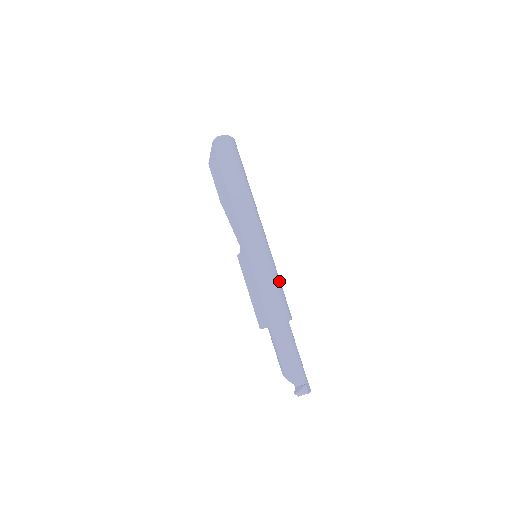
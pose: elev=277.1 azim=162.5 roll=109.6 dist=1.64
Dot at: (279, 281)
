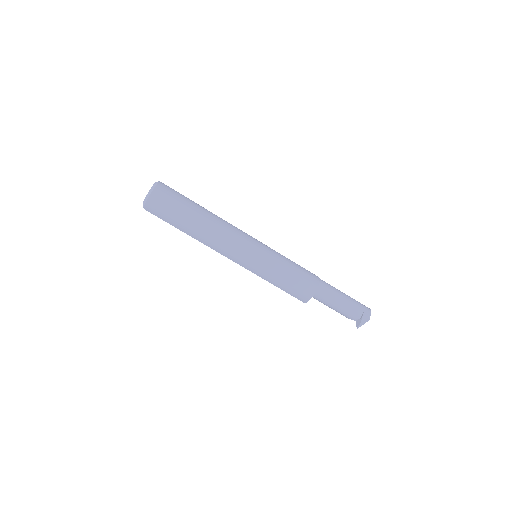
Dot at: (287, 268)
